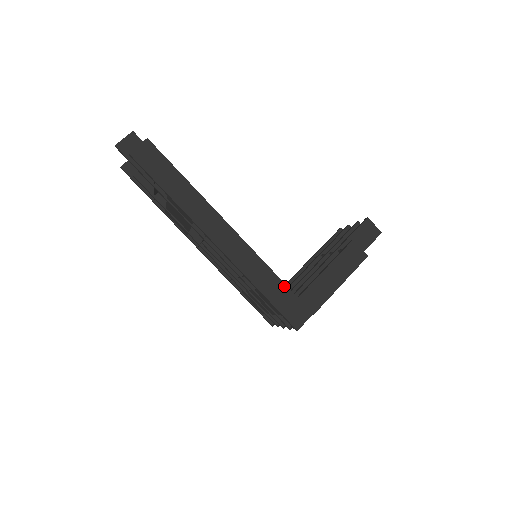
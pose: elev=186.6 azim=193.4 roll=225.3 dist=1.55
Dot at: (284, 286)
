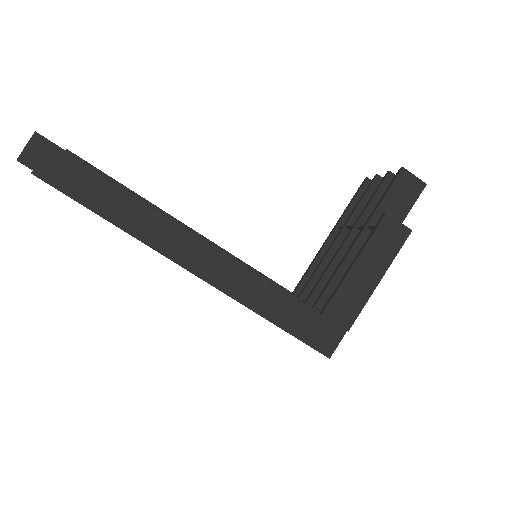
Dot at: (299, 304)
